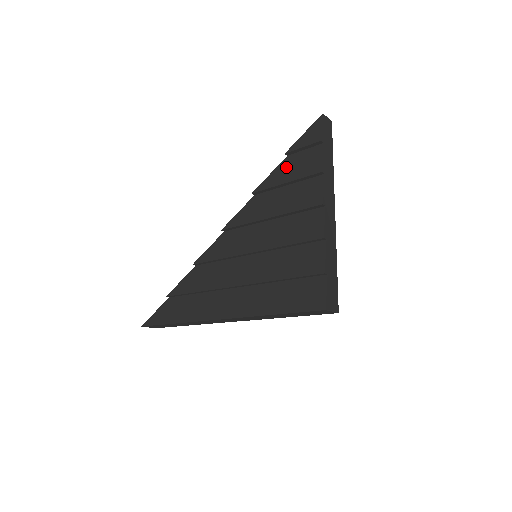
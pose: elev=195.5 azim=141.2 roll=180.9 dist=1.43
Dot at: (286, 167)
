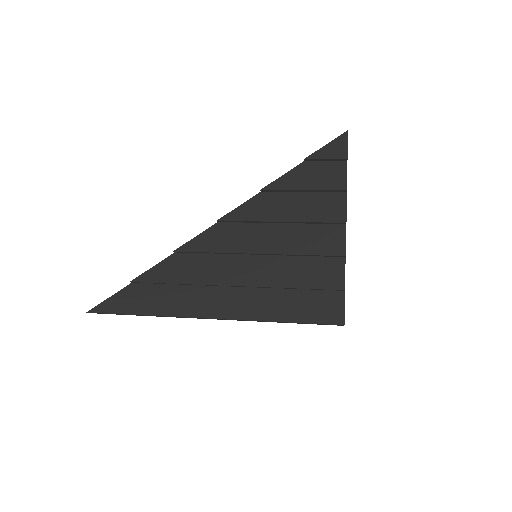
Dot at: (304, 173)
